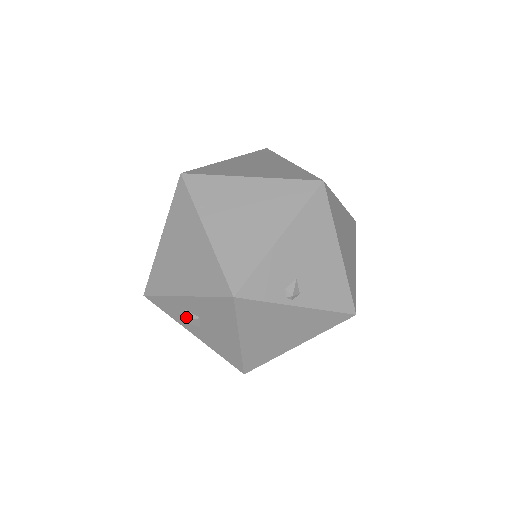
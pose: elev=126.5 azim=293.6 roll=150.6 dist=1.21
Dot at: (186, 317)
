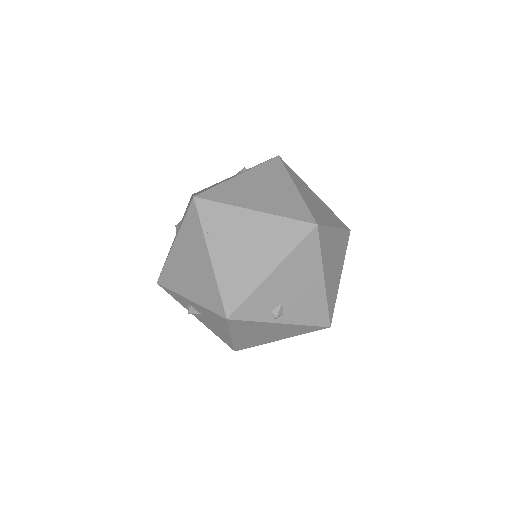
Dot at: (190, 311)
